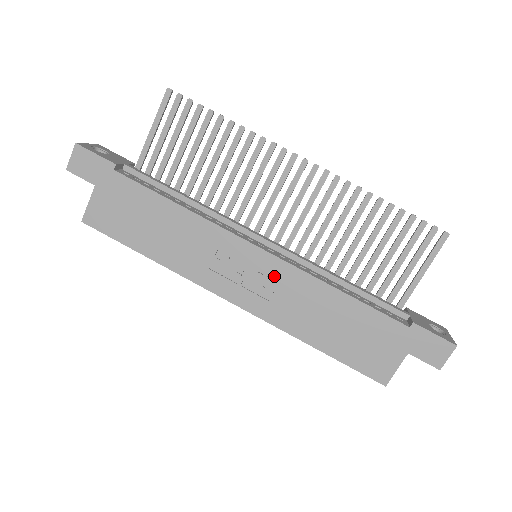
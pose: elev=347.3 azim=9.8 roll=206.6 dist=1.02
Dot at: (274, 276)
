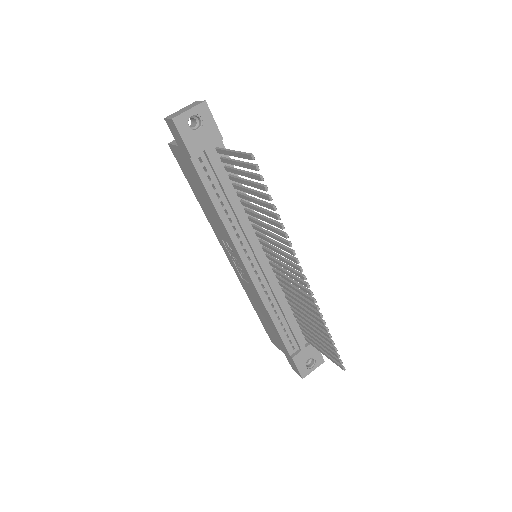
Dot at: (248, 280)
